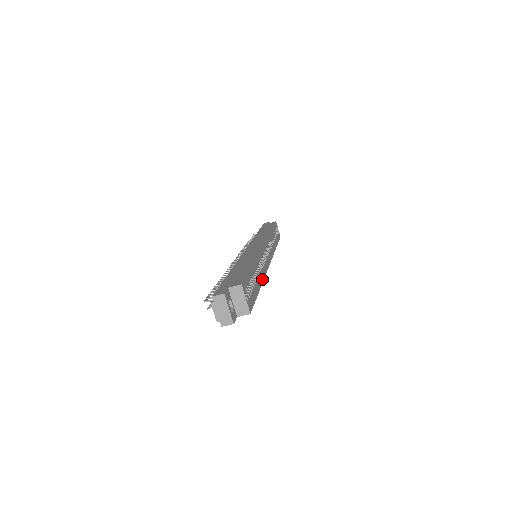
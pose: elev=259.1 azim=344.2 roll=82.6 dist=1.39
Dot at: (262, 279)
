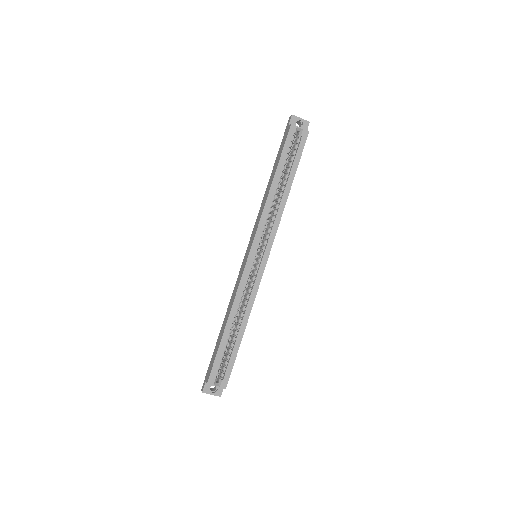
Dot at: (247, 317)
